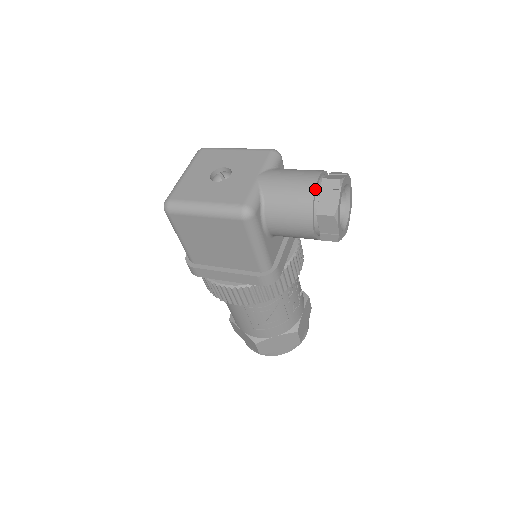
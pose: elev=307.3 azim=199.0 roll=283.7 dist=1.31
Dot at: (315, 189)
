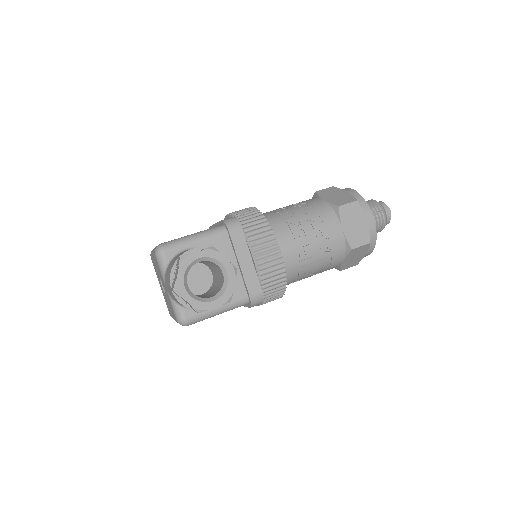
Dot at: (177, 299)
